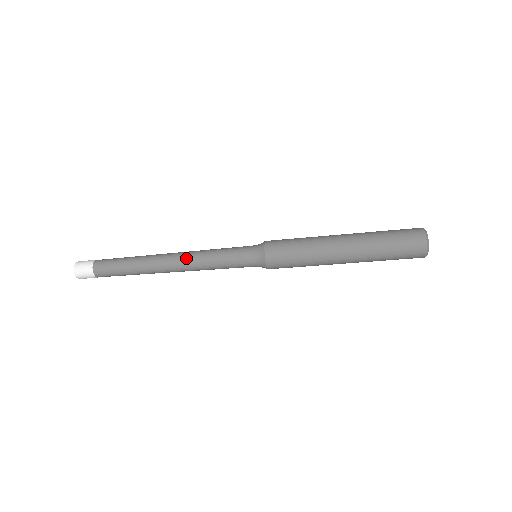
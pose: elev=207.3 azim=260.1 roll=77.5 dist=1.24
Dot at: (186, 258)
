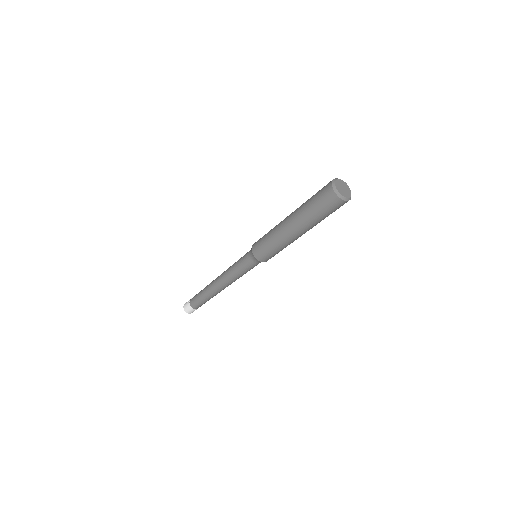
Dot at: (222, 278)
